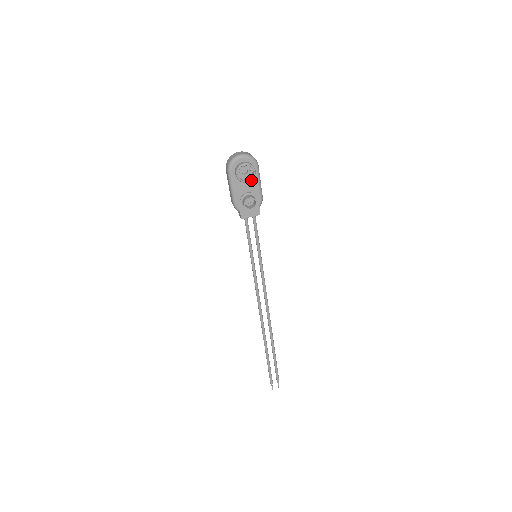
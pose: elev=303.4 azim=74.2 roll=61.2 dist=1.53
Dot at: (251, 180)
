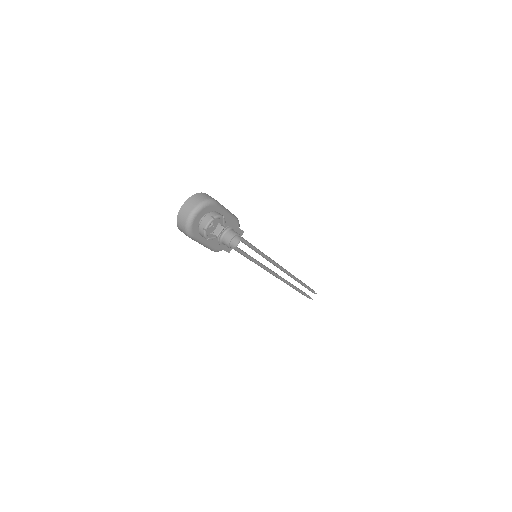
Dot at: occluded
